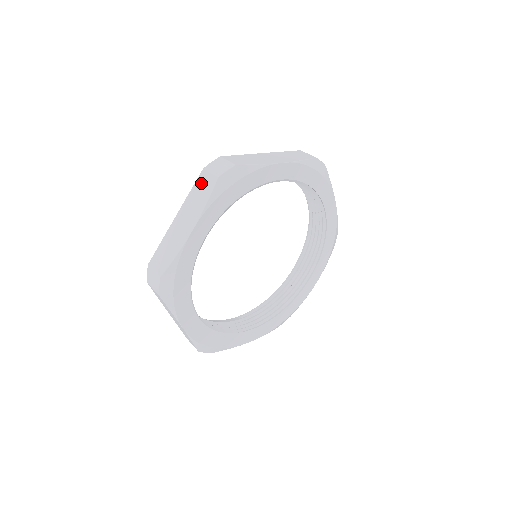
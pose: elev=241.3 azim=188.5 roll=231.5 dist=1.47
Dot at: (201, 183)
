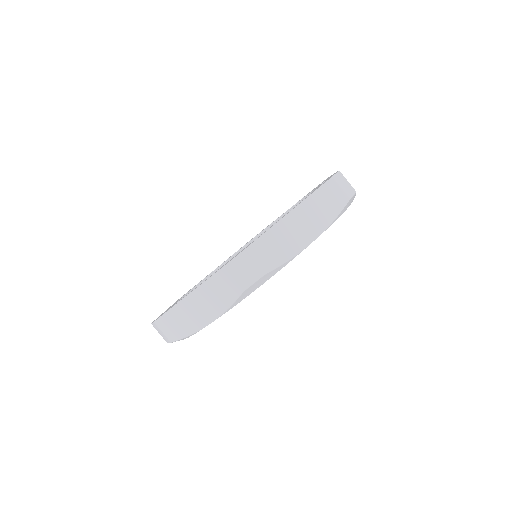
Dot at: (220, 283)
